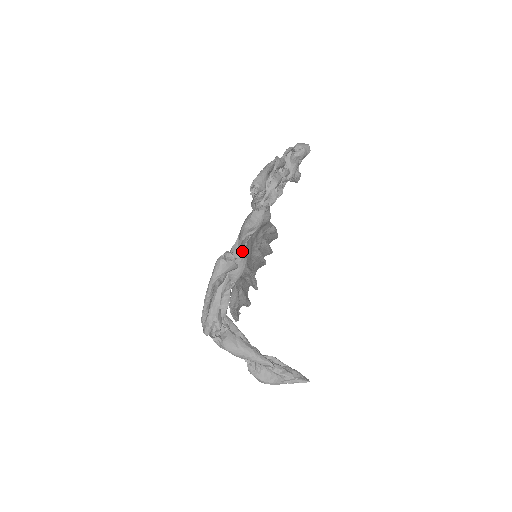
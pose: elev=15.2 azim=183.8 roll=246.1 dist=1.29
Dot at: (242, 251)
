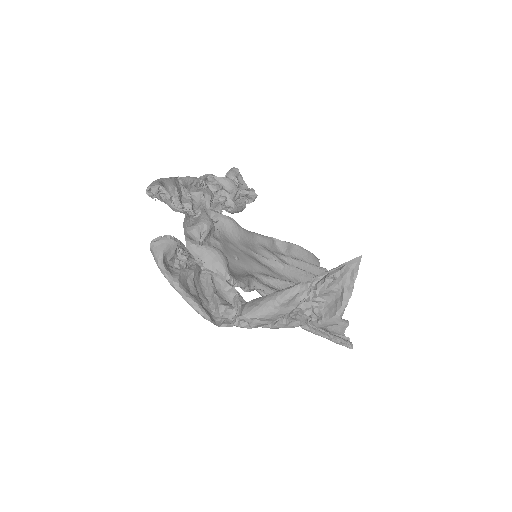
Dot at: occluded
